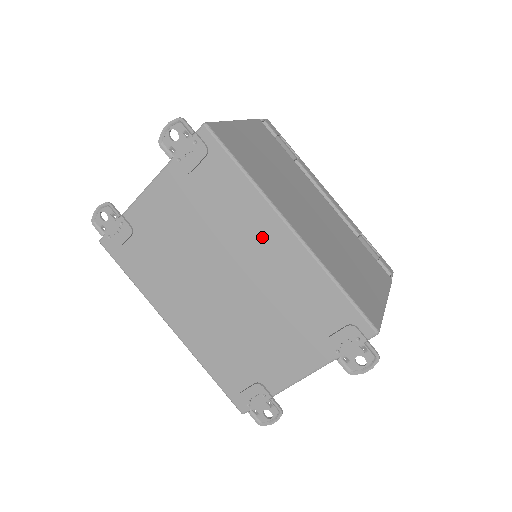
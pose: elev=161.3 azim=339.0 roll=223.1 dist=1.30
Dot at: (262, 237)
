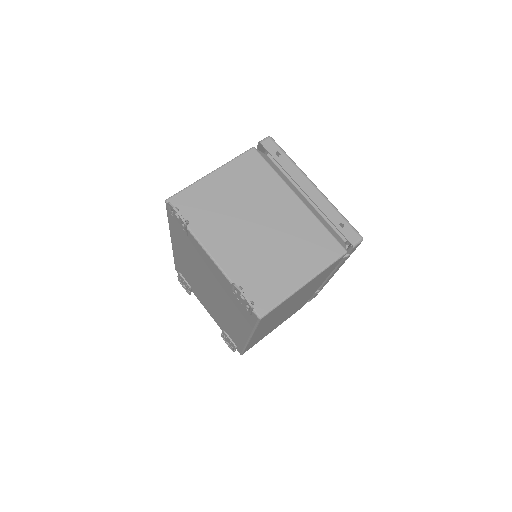
Dot at: (237, 323)
